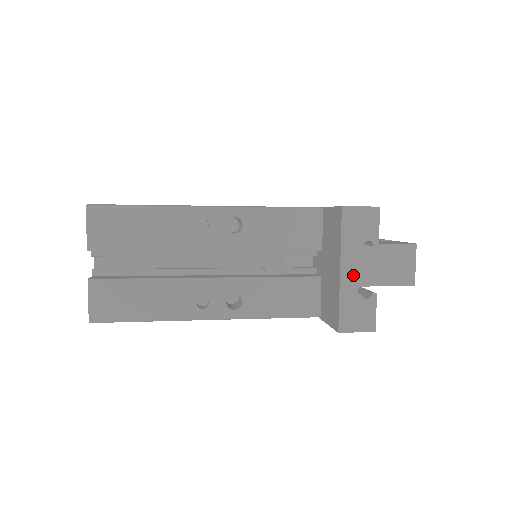
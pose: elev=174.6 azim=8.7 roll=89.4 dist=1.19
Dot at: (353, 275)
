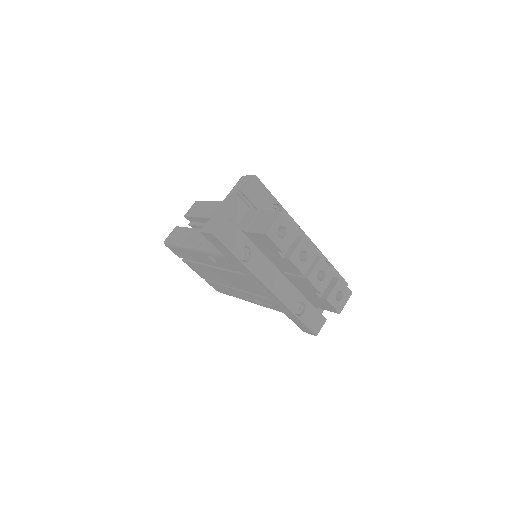
Dot at: (224, 205)
